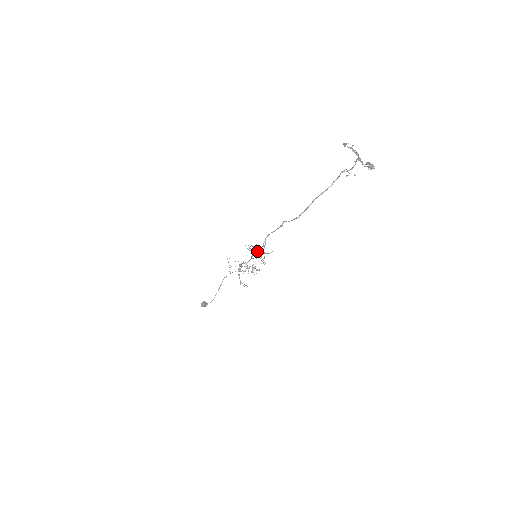
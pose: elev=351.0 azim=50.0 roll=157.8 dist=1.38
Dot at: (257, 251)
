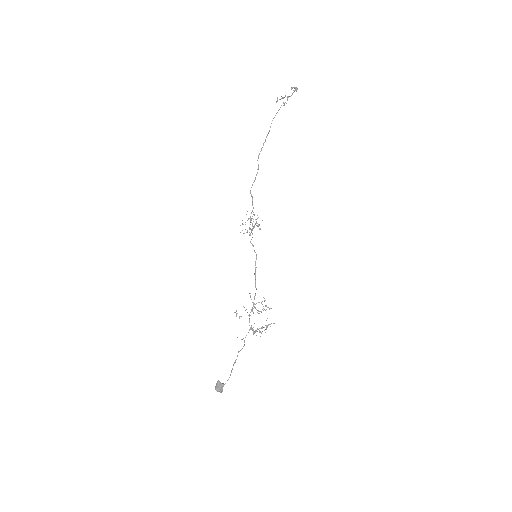
Dot at: (249, 218)
